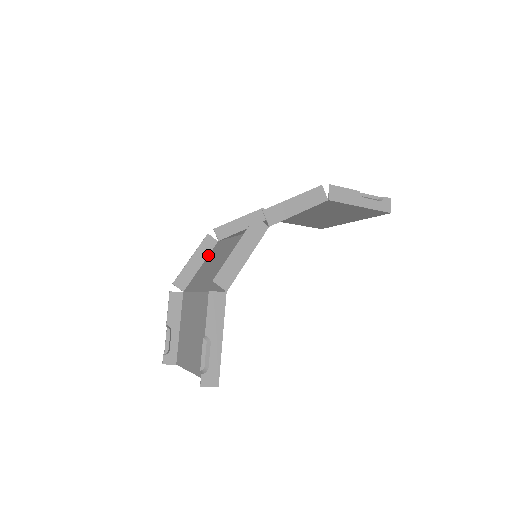
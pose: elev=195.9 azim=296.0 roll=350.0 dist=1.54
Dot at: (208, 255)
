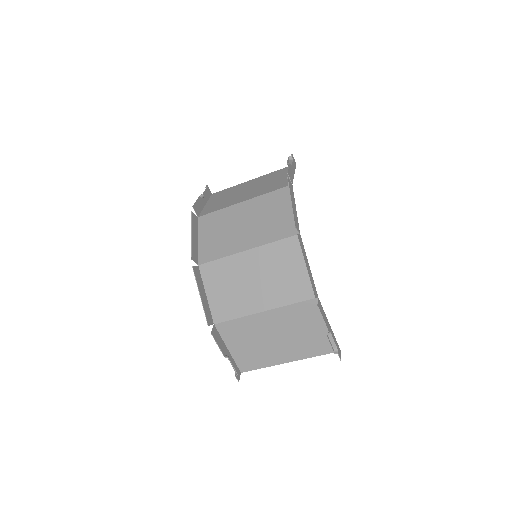
Dot at: (202, 282)
